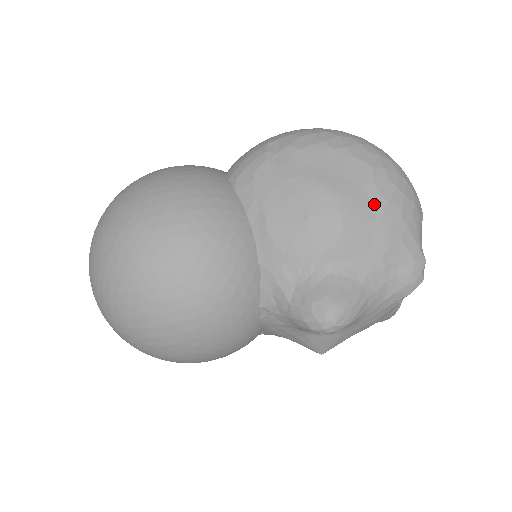
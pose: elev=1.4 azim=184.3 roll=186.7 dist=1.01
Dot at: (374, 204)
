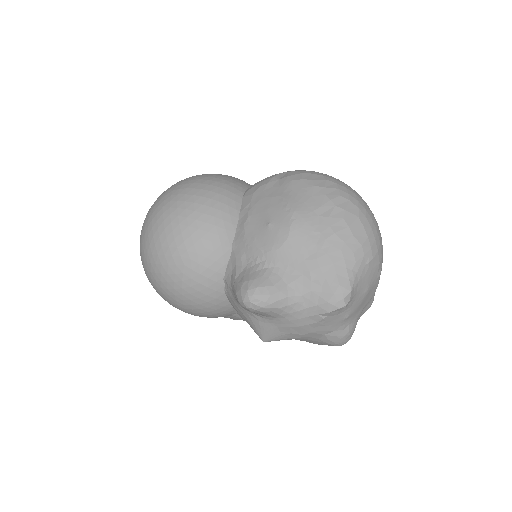
Dot at: (321, 231)
